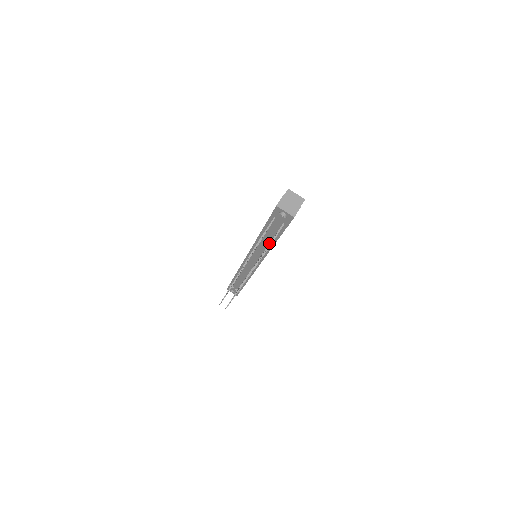
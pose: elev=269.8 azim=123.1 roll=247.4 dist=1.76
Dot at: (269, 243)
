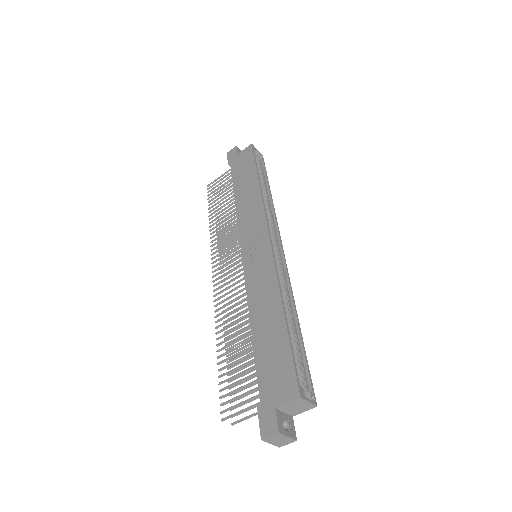
Dot at: occluded
